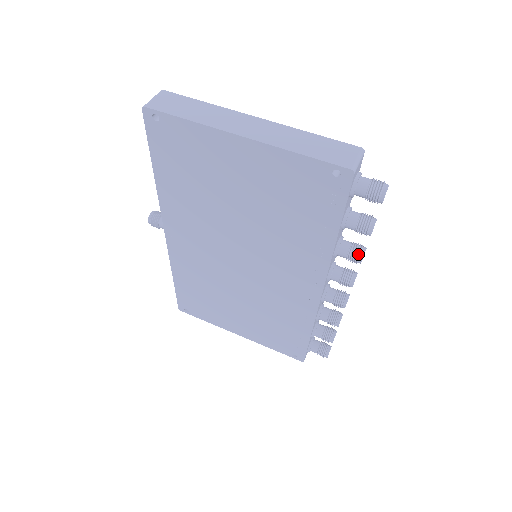
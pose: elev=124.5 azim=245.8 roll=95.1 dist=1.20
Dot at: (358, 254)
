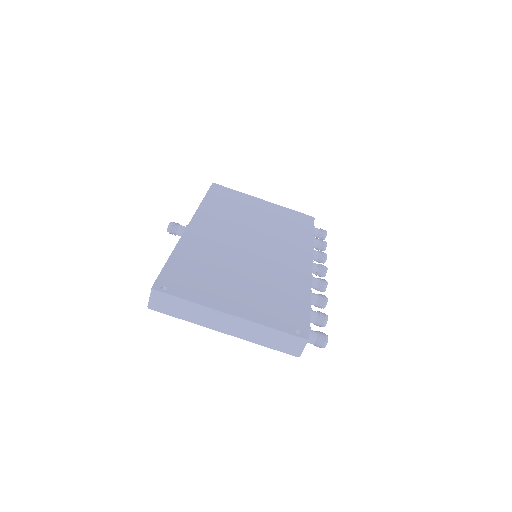
Dot at: (321, 308)
